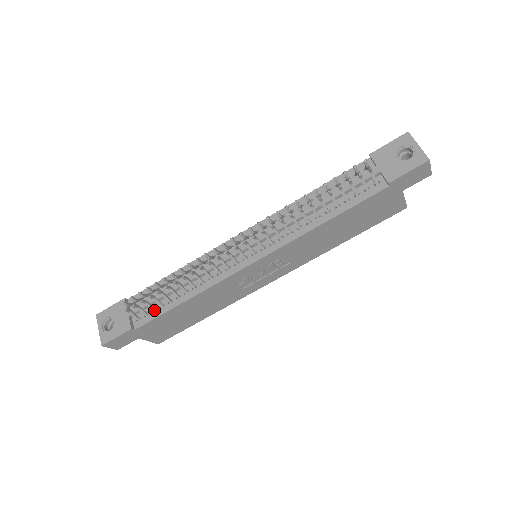
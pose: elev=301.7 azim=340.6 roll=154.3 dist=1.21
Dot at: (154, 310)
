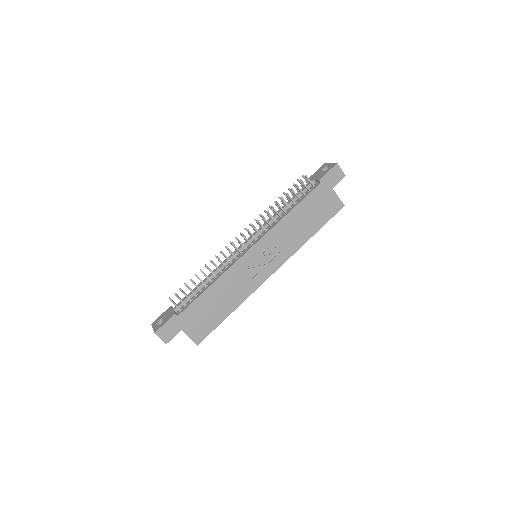
Dot at: (191, 300)
